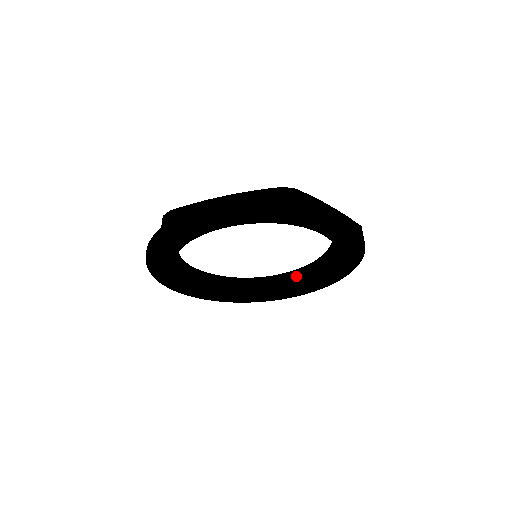
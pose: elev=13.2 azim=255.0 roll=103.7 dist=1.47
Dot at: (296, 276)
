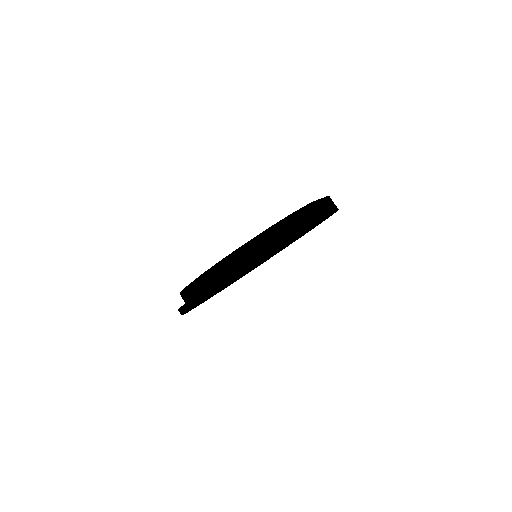
Dot at: occluded
